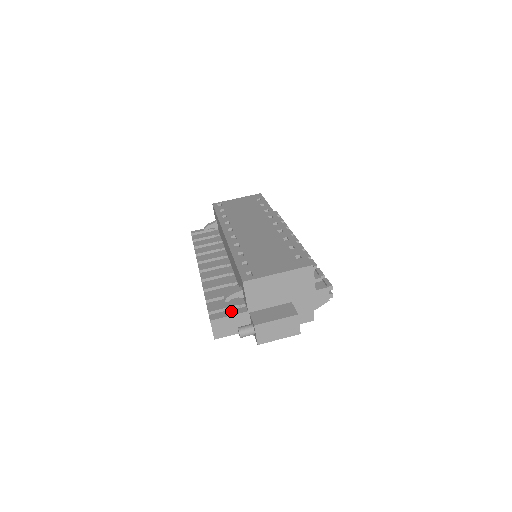
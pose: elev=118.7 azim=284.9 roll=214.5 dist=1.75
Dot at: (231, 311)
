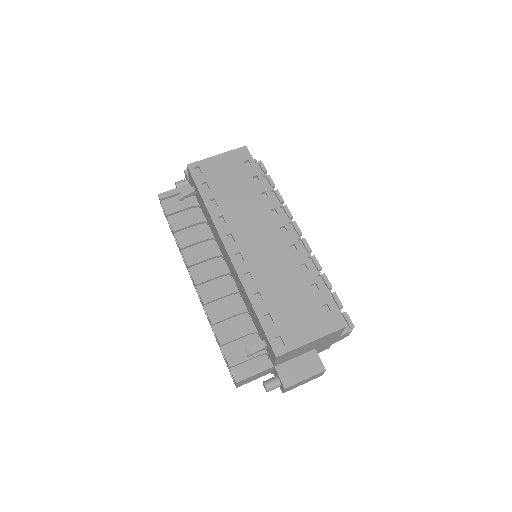
Dot at: (255, 366)
